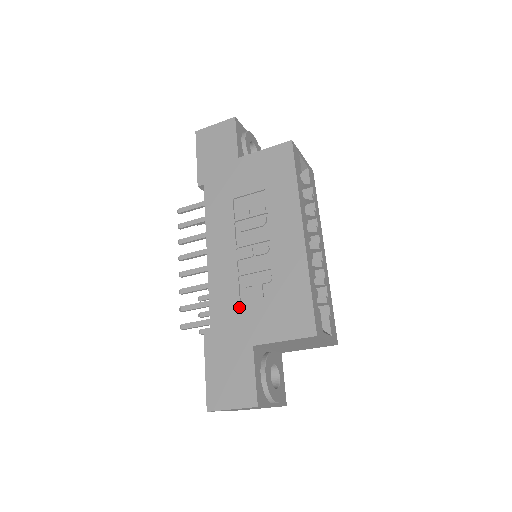
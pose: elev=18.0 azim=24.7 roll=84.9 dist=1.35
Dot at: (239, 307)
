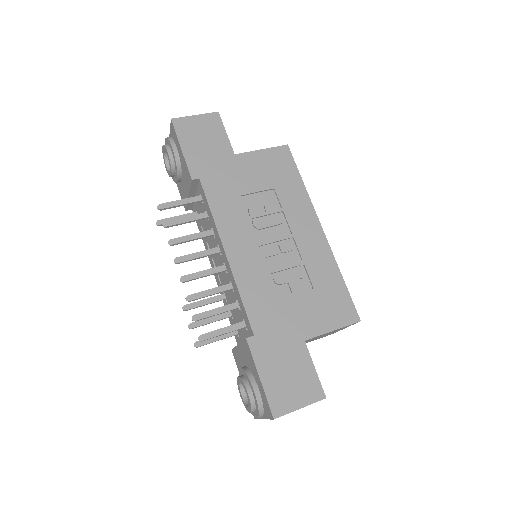
Dot at: (279, 305)
